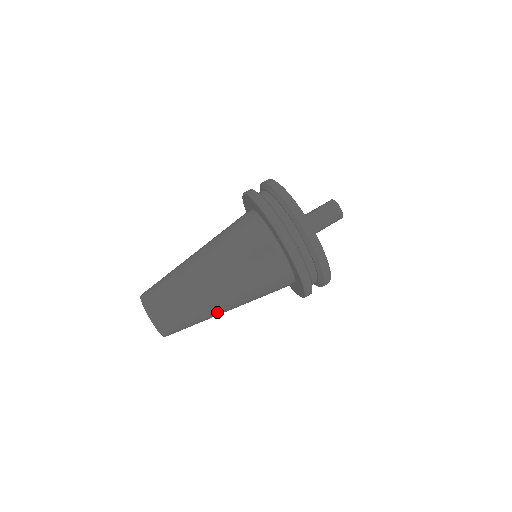
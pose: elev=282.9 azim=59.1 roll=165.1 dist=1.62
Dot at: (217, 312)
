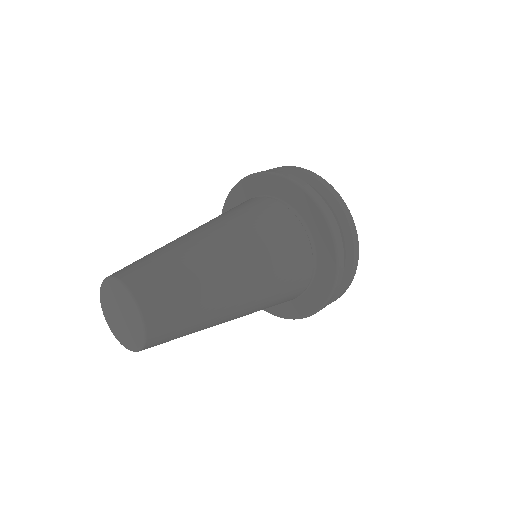
Dot at: (202, 246)
